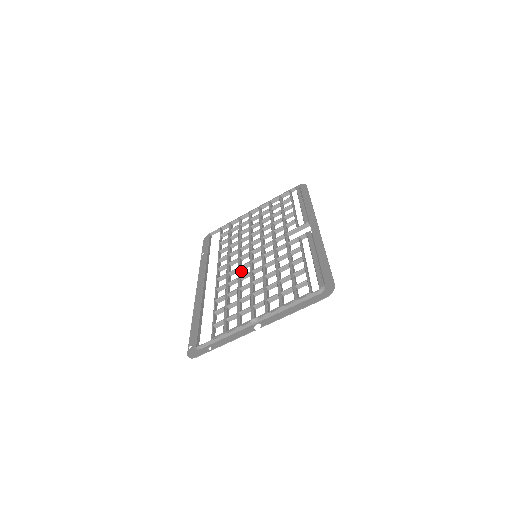
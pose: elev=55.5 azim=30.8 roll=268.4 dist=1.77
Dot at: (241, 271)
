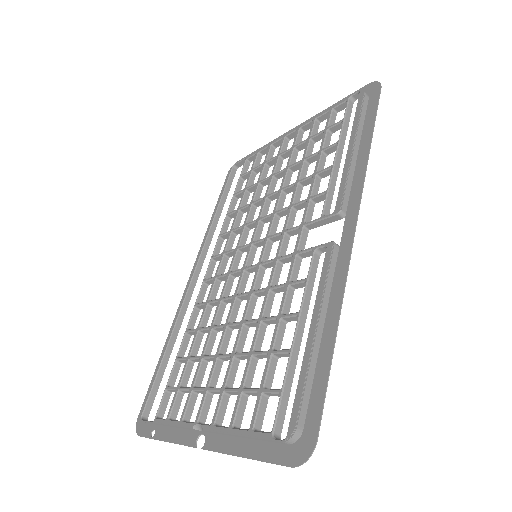
Dot at: (230, 282)
